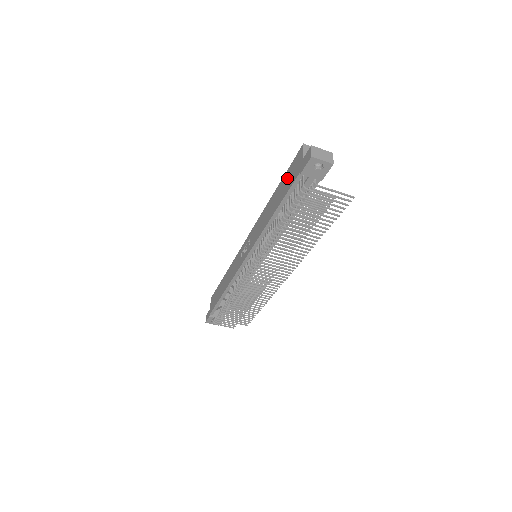
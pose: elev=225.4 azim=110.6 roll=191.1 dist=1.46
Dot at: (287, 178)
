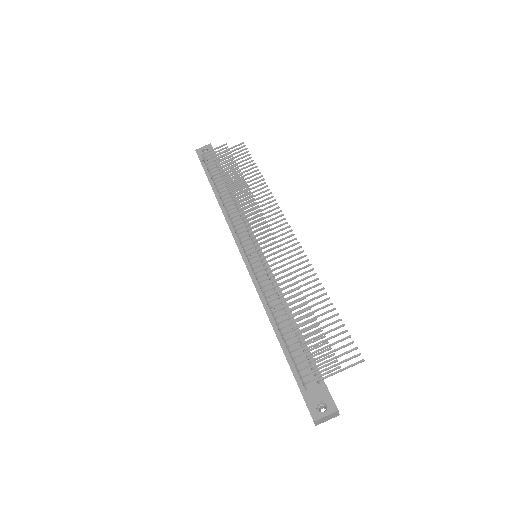
Dot at: occluded
